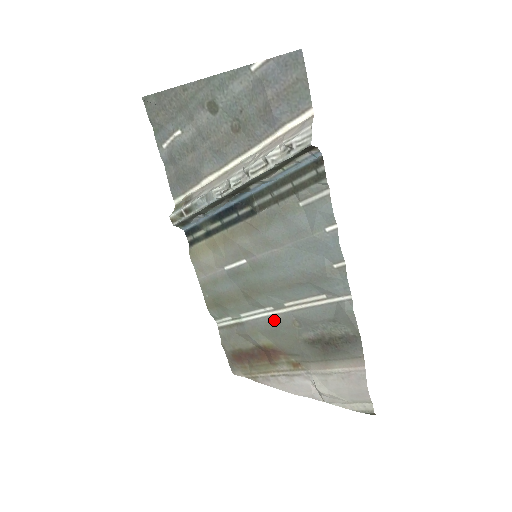
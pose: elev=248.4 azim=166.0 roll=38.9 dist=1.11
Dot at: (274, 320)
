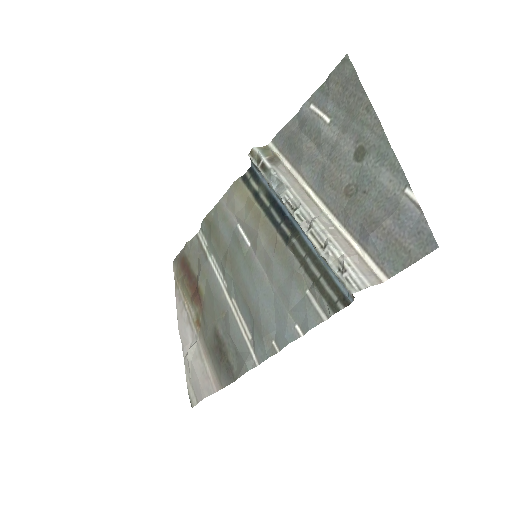
Dot at: (219, 291)
